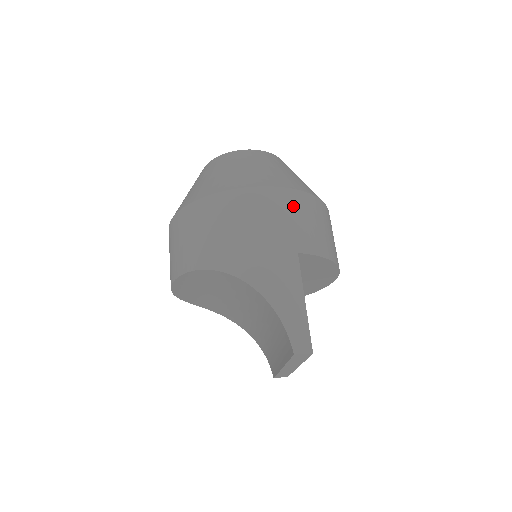
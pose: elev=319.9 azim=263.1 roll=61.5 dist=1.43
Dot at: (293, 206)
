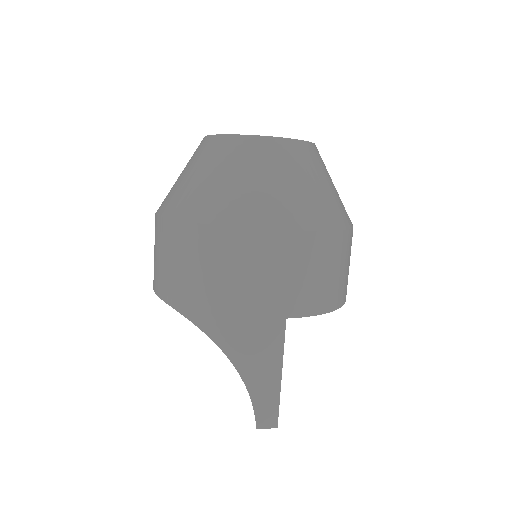
Dot at: (294, 256)
